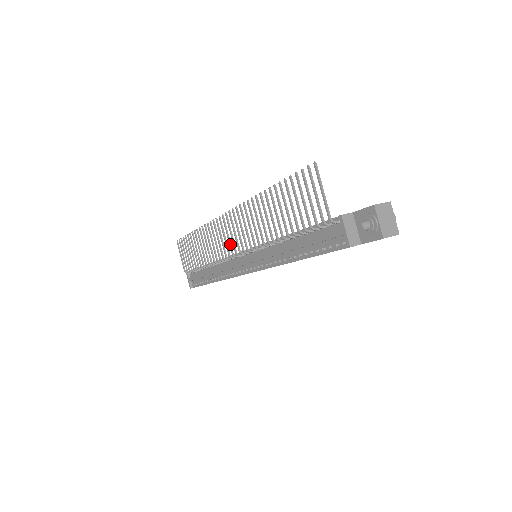
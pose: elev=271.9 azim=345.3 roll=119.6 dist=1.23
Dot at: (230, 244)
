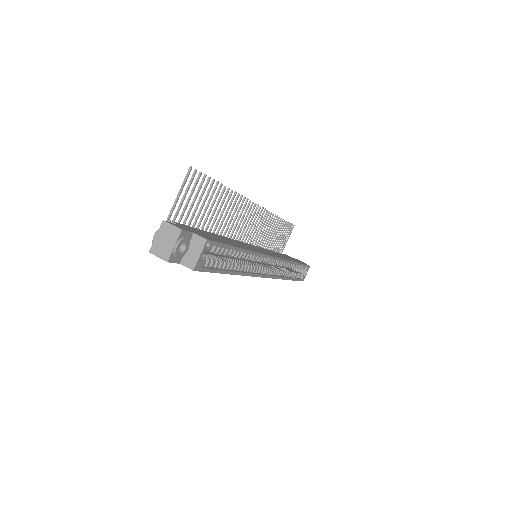
Dot at: (248, 233)
